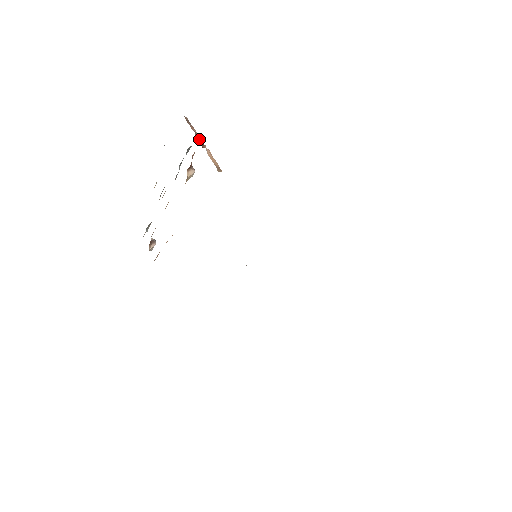
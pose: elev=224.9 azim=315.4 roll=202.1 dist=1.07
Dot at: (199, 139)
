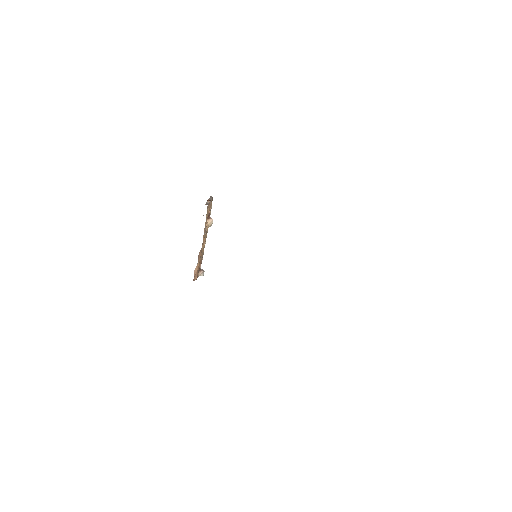
Dot at: occluded
